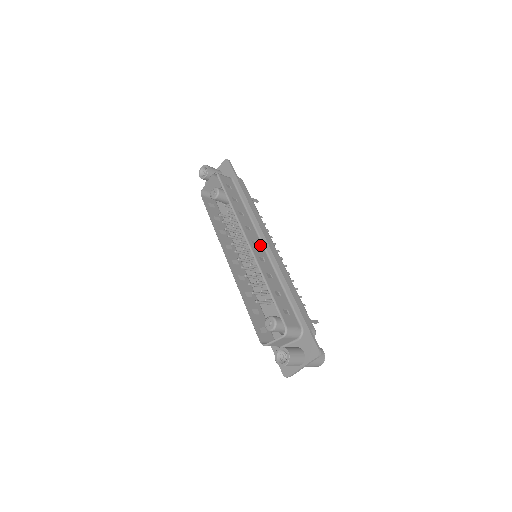
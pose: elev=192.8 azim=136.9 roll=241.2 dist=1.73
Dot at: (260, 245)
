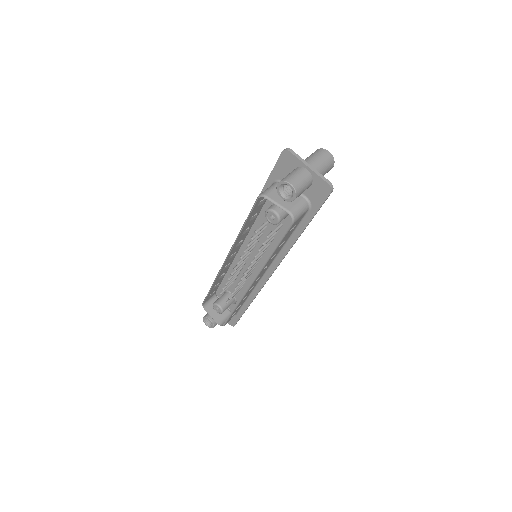
Dot at: occluded
